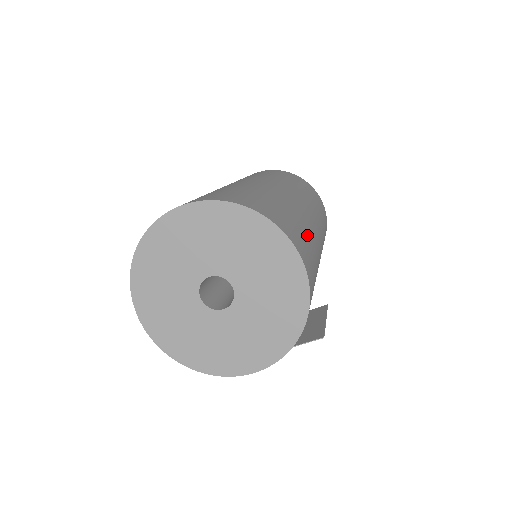
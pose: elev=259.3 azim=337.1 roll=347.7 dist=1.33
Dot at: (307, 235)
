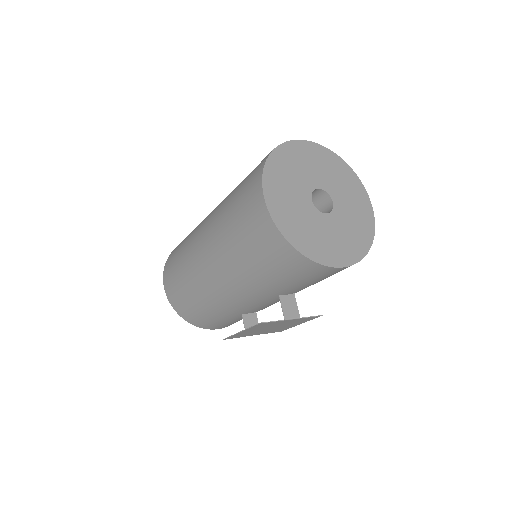
Dot at: occluded
